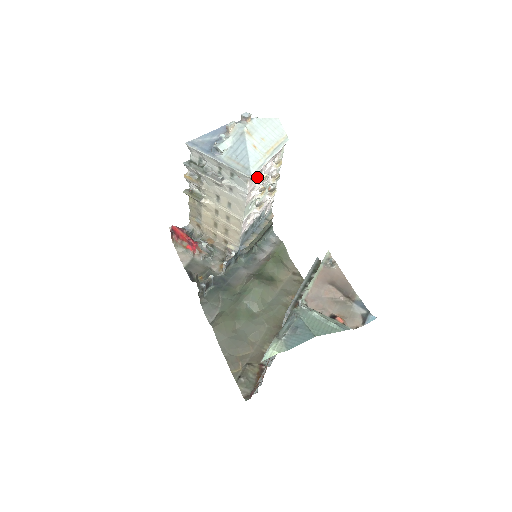
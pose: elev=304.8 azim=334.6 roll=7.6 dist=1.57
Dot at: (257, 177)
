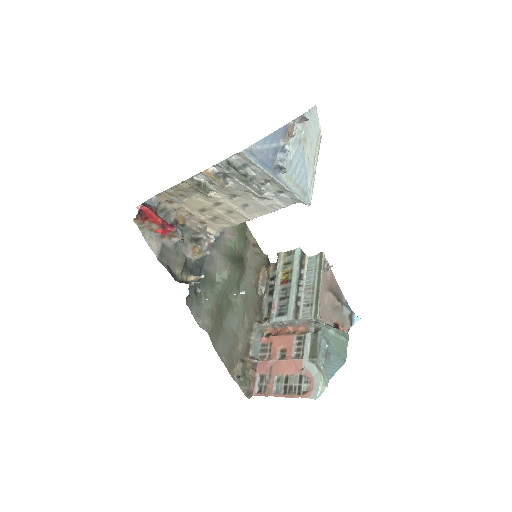
Dot at: occluded
